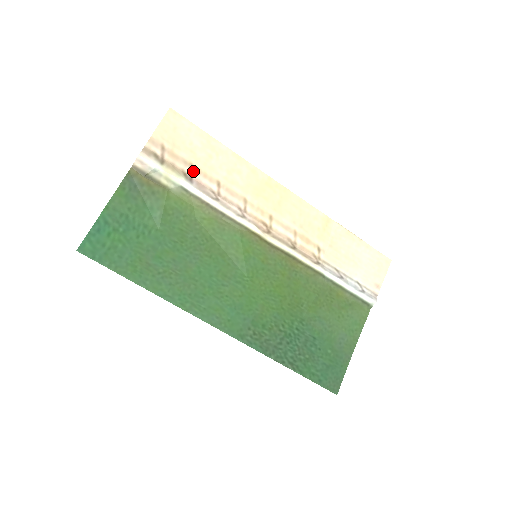
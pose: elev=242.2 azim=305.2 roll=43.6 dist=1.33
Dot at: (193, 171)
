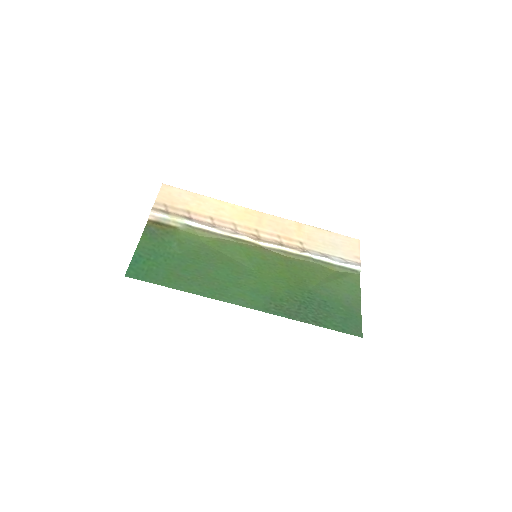
Dot at: (191, 214)
